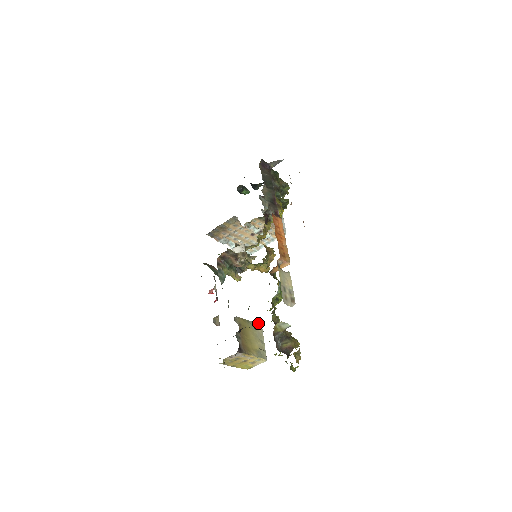
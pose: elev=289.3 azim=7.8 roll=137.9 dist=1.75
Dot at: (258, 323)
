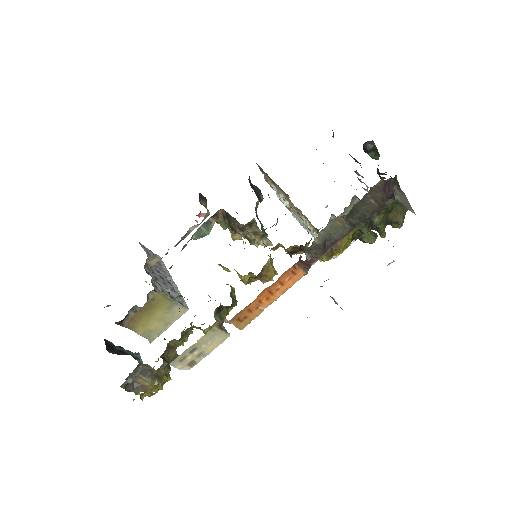
Dot at: (185, 307)
